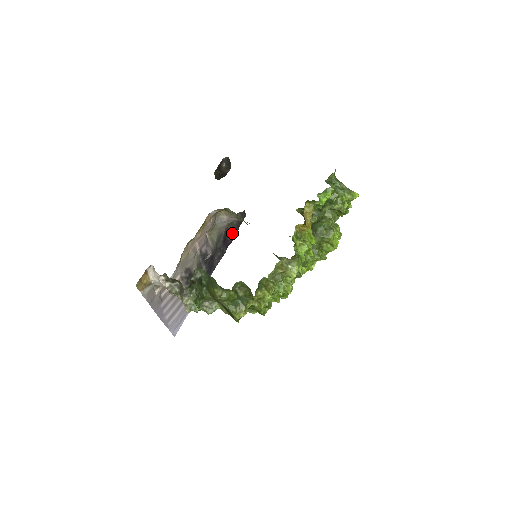
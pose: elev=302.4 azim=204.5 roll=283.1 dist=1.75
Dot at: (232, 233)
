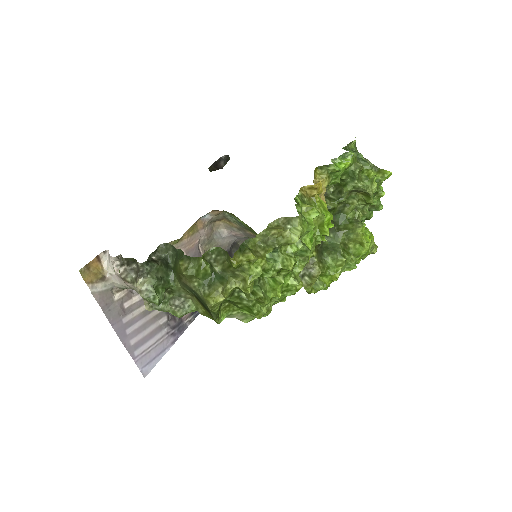
Dot at: occluded
